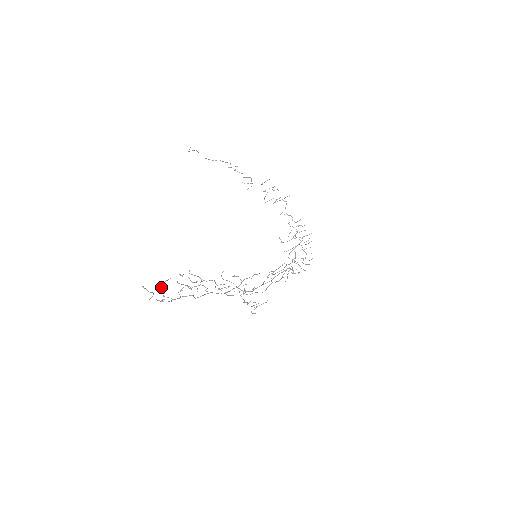
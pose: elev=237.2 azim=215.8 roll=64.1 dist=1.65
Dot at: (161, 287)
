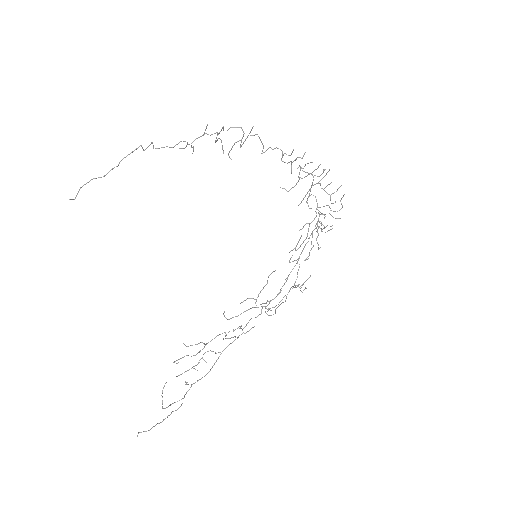
Dot at: occluded
